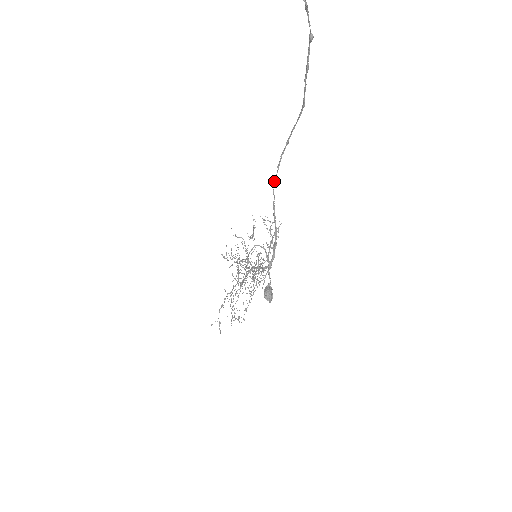
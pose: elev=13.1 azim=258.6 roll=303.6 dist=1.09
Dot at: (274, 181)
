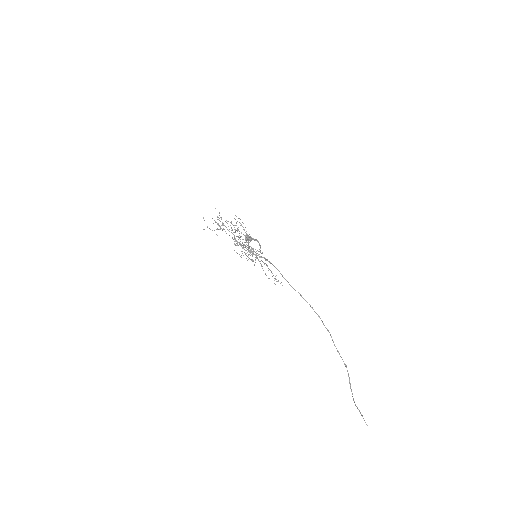
Dot at: occluded
